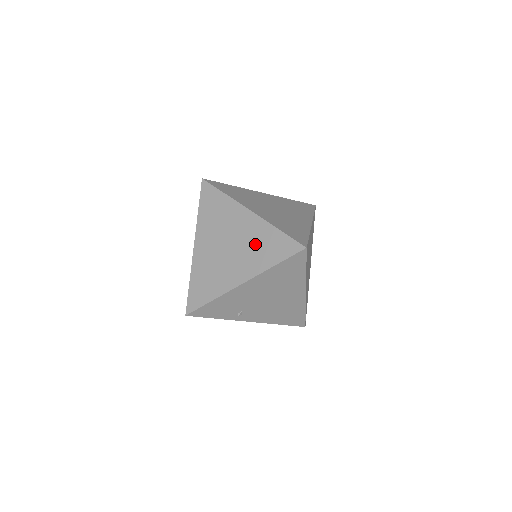
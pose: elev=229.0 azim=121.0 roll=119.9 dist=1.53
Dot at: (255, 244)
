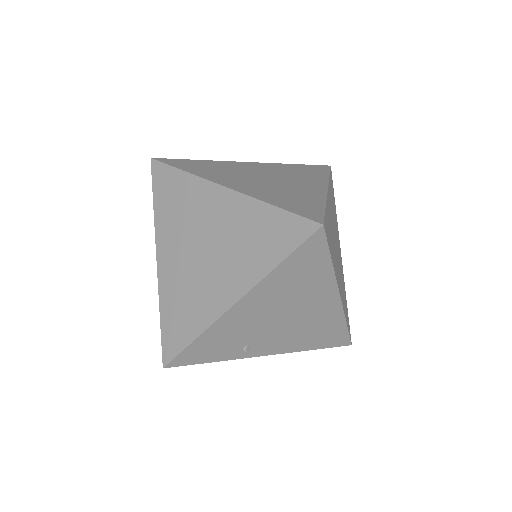
Dot at: (241, 237)
